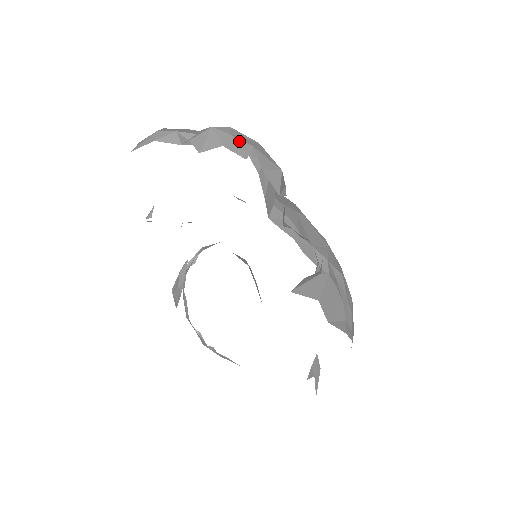
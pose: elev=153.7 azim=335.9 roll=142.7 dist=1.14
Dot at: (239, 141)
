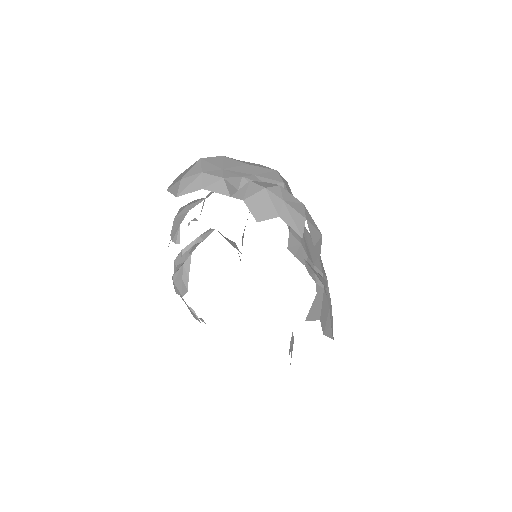
Dot at: (293, 211)
